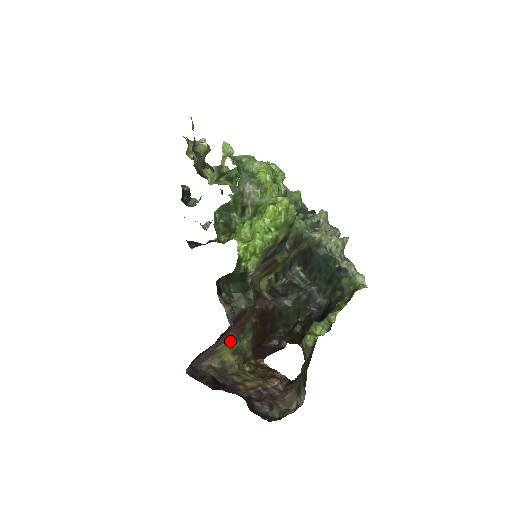
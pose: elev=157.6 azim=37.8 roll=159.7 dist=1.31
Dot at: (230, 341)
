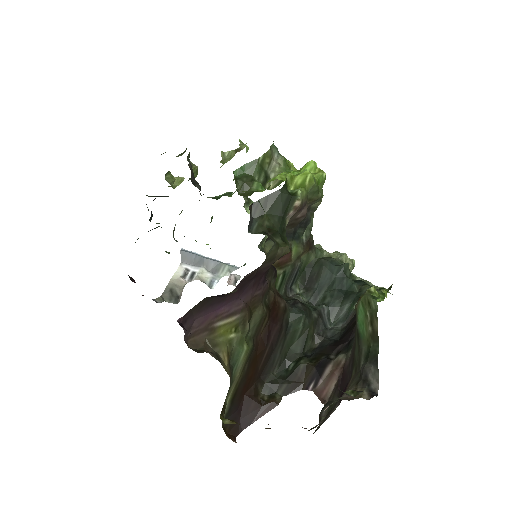
Dot at: (234, 324)
